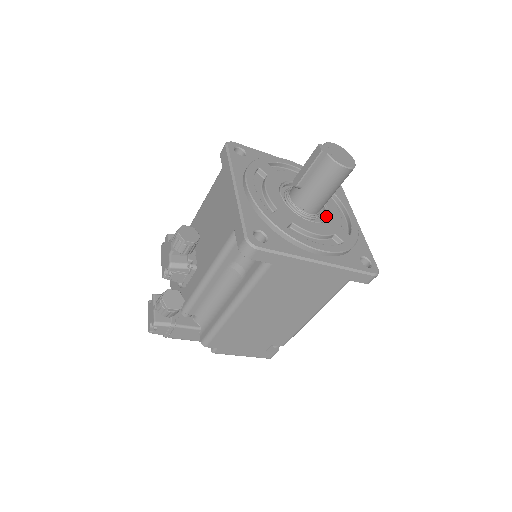
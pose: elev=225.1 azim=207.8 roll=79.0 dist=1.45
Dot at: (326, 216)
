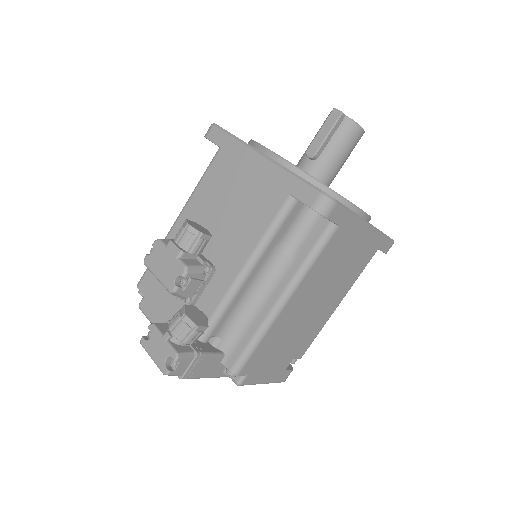
Dot at: occluded
